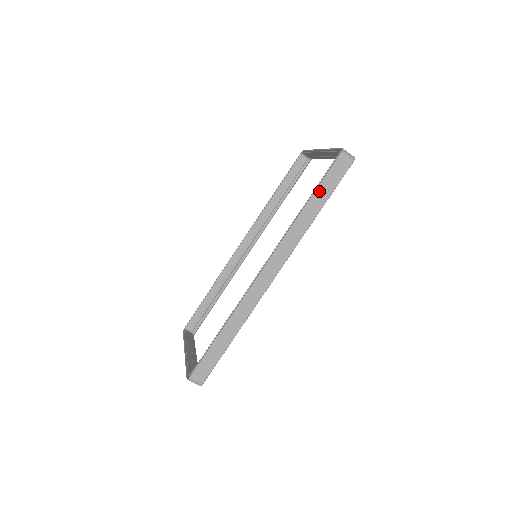
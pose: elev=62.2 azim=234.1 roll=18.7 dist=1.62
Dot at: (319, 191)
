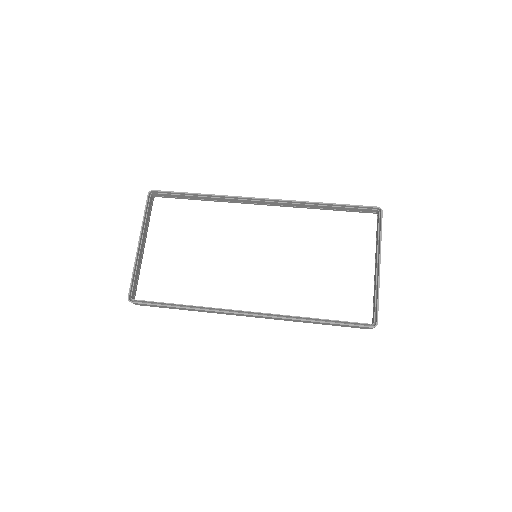
Dot at: (332, 324)
